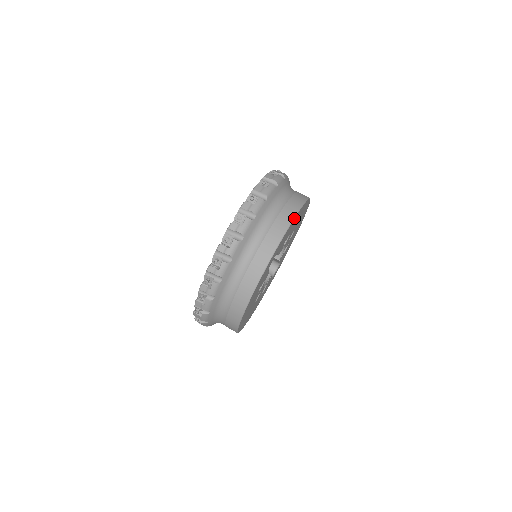
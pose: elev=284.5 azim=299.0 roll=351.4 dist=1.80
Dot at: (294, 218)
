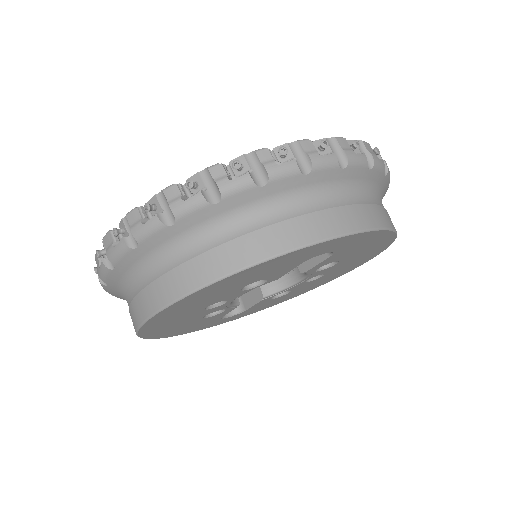
Dot at: (395, 231)
